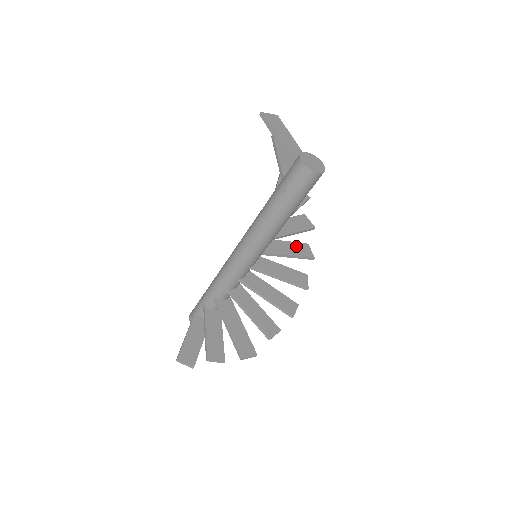
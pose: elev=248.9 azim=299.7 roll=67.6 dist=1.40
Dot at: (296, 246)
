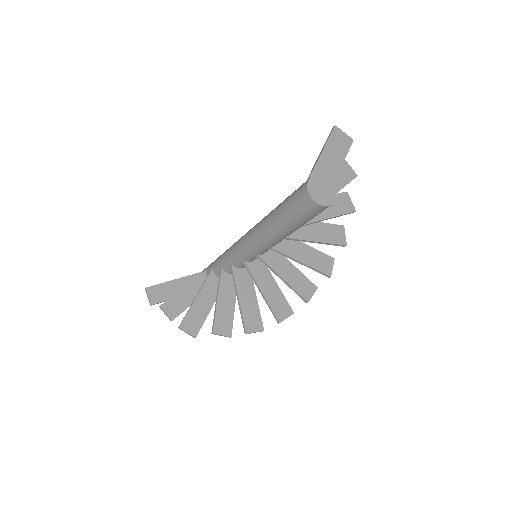
Dot at: (301, 278)
